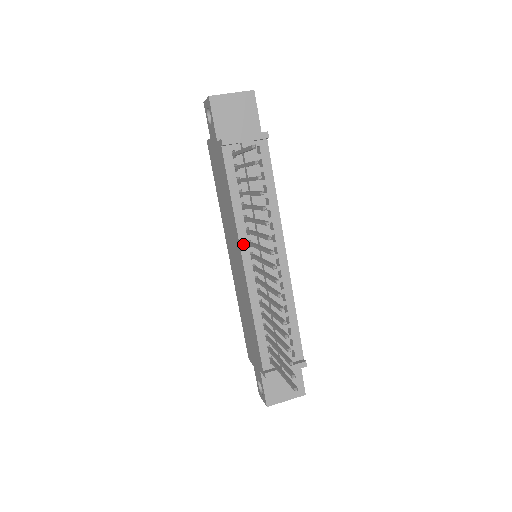
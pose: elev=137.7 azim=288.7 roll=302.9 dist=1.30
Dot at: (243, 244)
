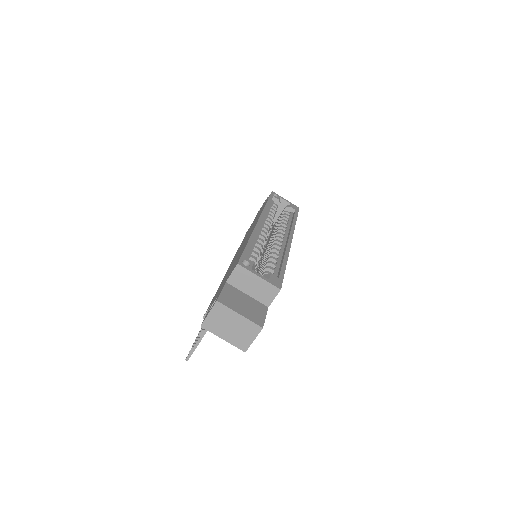
Dot at: occluded
